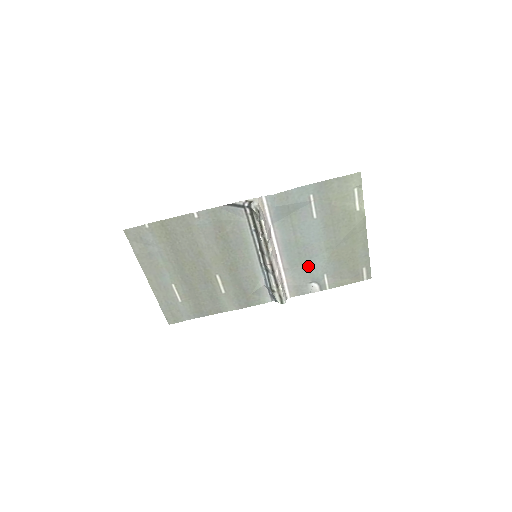
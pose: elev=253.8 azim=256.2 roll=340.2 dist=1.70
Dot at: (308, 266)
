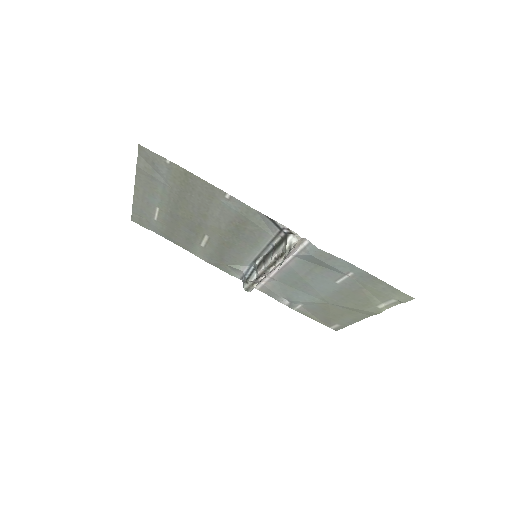
Dot at: (294, 291)
